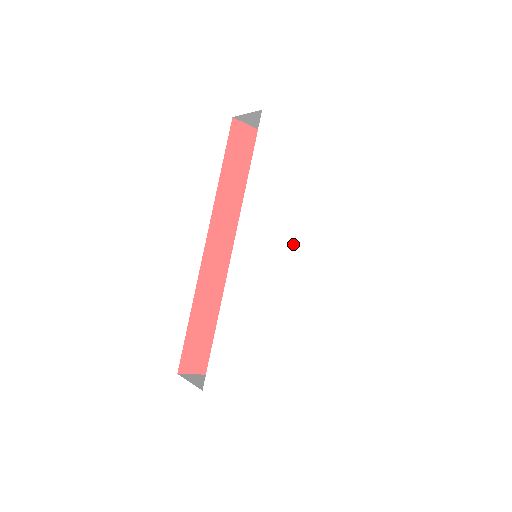
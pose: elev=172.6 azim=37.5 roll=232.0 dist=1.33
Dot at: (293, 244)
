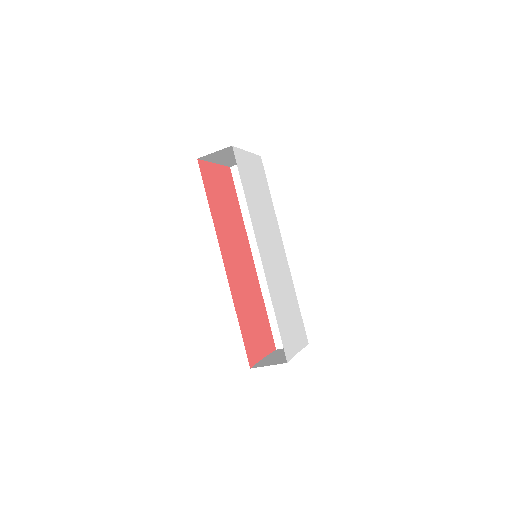
Dot at: (275, 236)
